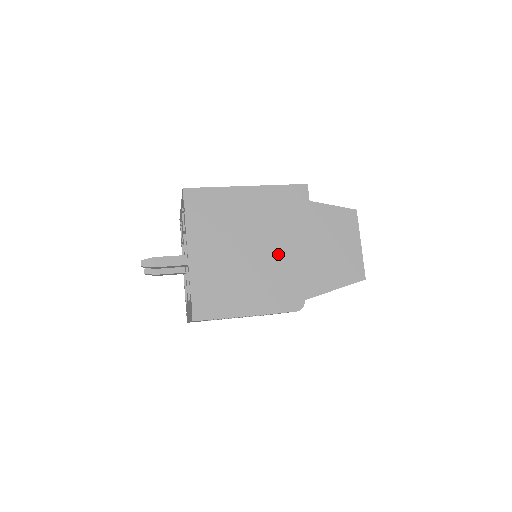
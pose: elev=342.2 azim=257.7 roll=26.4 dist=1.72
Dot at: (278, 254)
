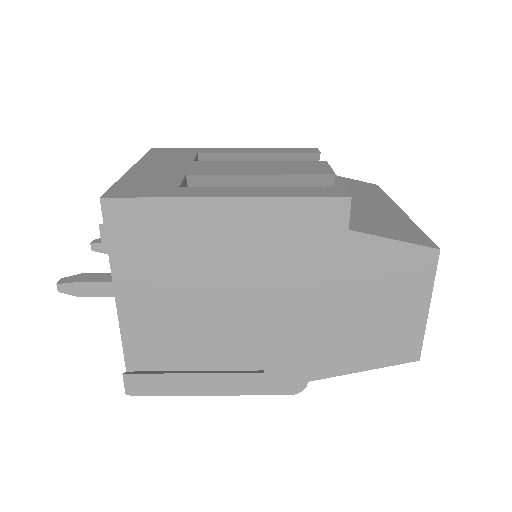
Dot at: (273, 316)
